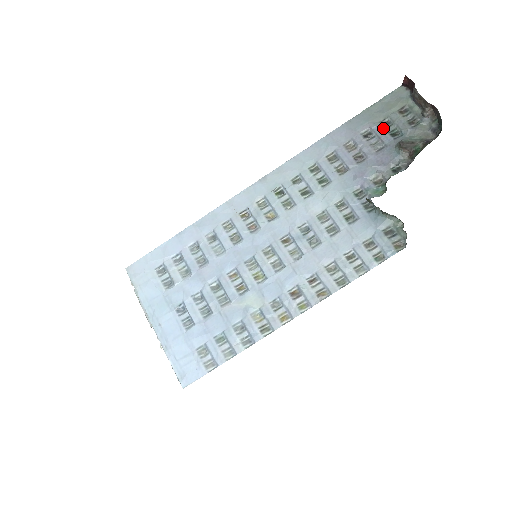
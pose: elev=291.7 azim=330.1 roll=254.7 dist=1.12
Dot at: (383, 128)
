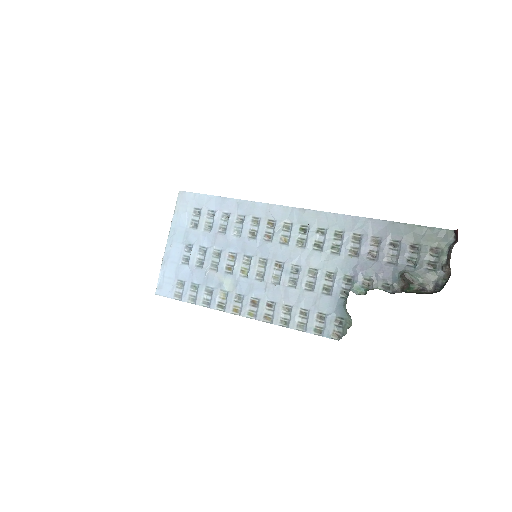
Dot at: (408, 250)
